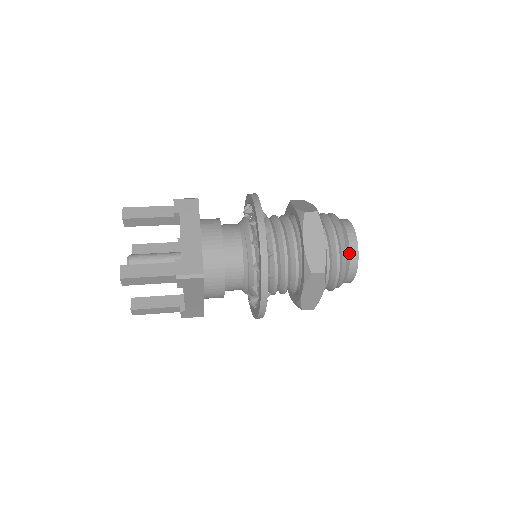
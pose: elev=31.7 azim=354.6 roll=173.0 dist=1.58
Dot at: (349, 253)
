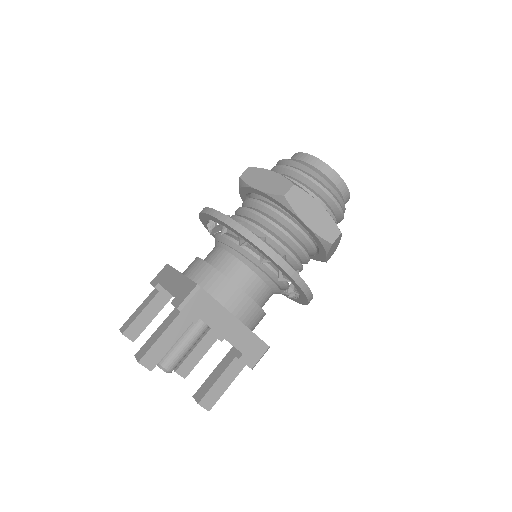
Dot at: (308, 164)
